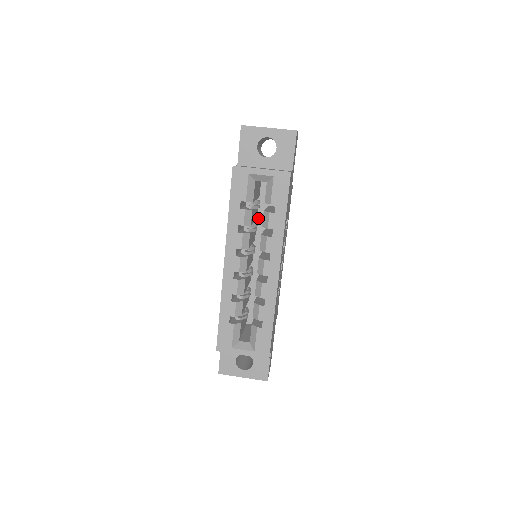
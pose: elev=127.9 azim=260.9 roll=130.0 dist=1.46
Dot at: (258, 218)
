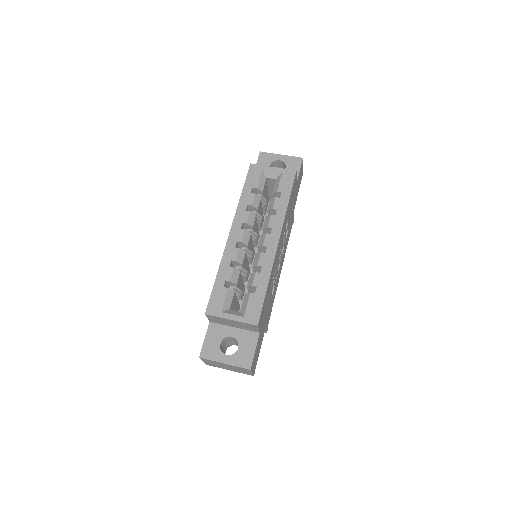
Dot at: (262, 230)
